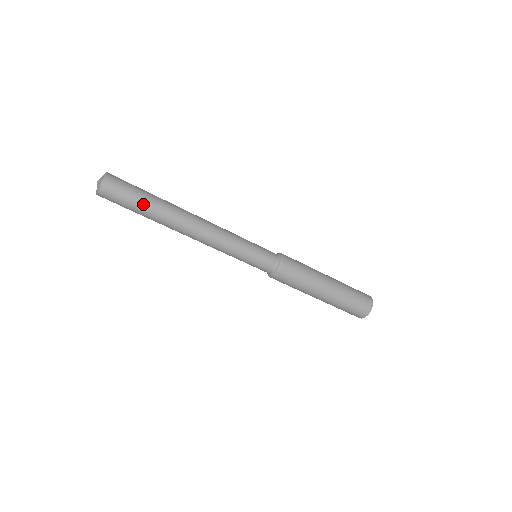
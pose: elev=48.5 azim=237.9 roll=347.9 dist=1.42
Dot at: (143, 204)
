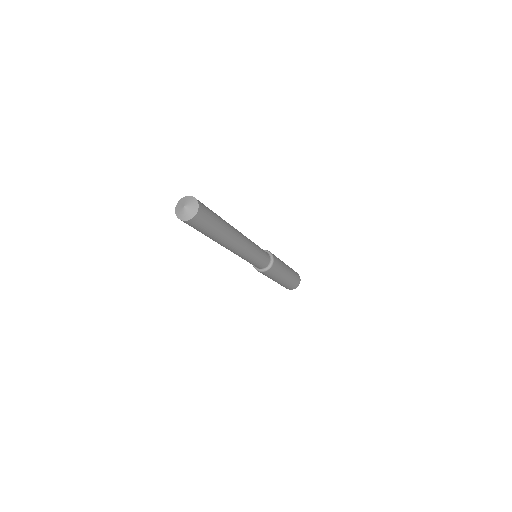
Dot at: (218, 225)
